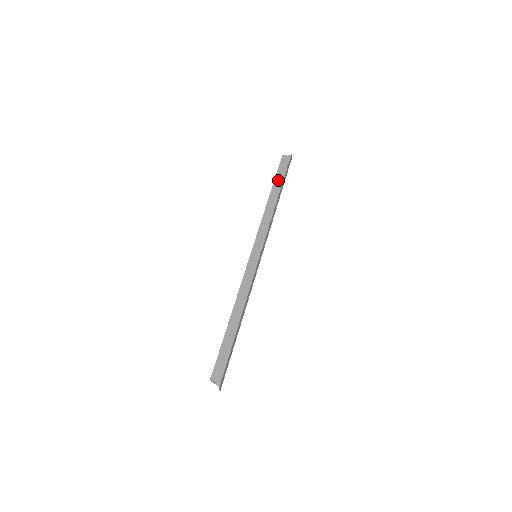
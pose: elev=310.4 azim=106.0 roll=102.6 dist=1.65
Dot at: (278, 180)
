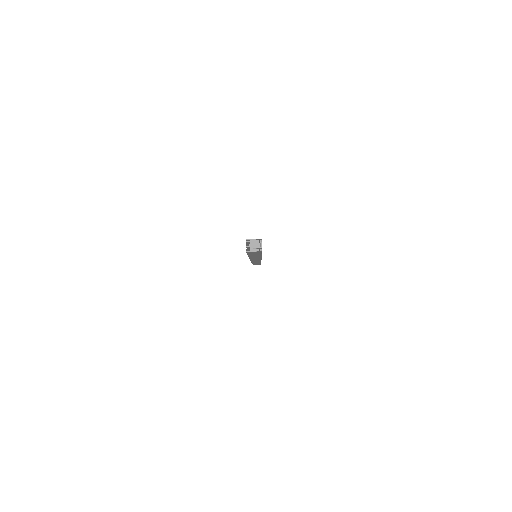
Dot at: occluded
